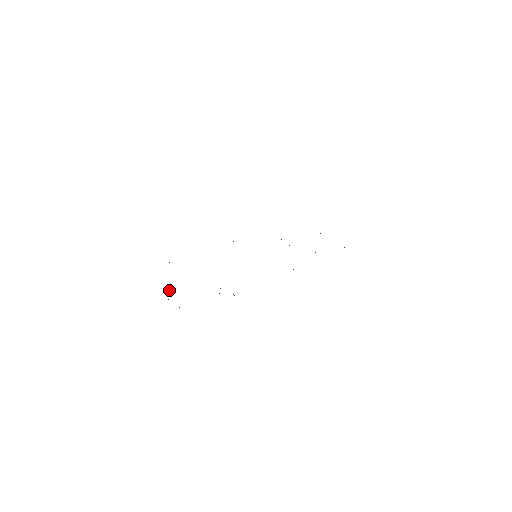
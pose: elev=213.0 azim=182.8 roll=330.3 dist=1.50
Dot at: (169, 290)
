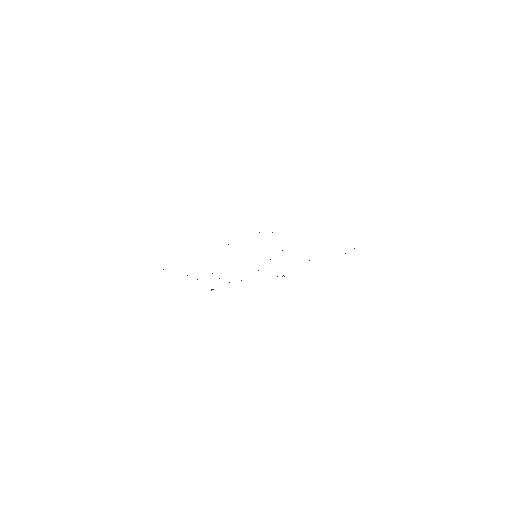
Dot at: occluded
